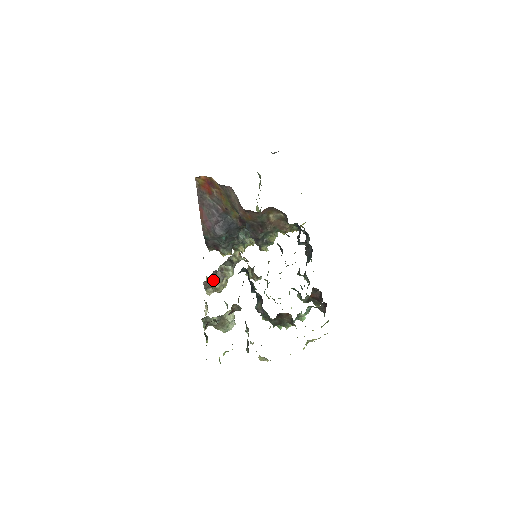
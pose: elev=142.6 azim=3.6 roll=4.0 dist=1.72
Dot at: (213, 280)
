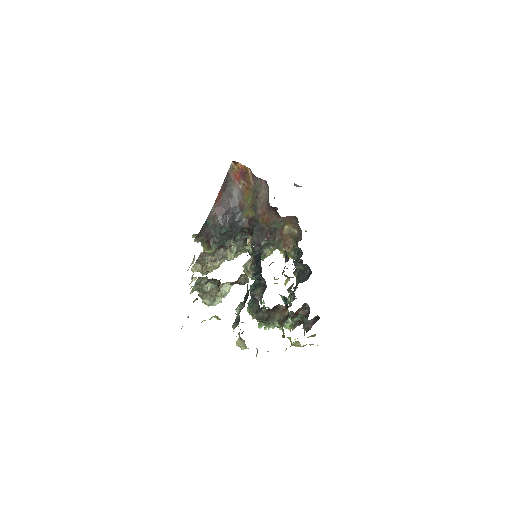
Dot at: (213, 254)
